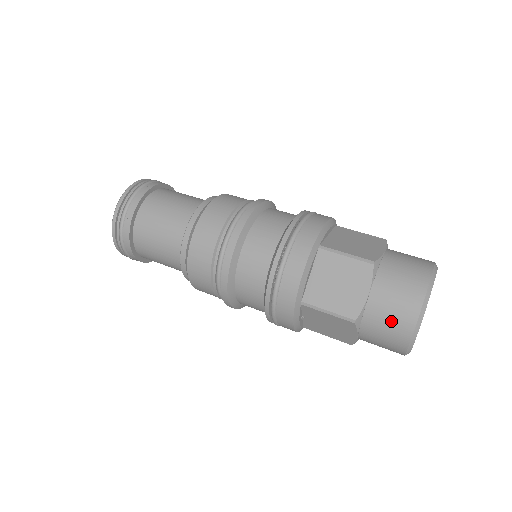
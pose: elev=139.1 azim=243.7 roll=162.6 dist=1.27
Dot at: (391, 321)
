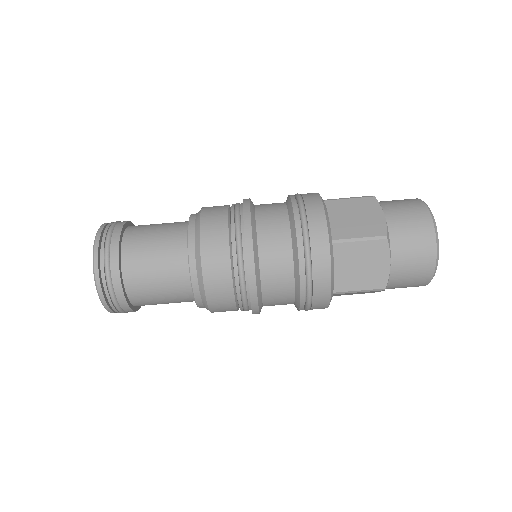
Dot at: (413, 275)
